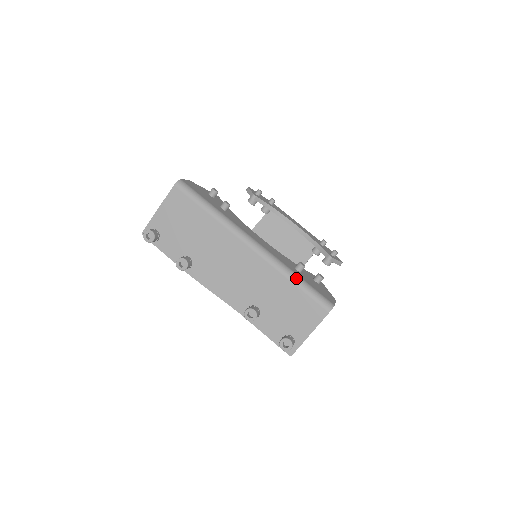
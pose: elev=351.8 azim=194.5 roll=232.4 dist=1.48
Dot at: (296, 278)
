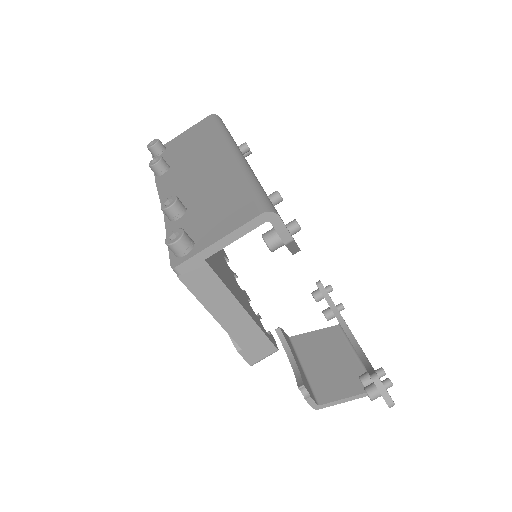
Dot at: (253, 180)
